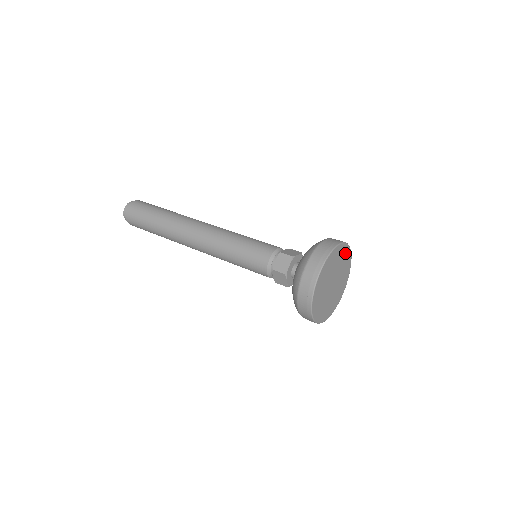
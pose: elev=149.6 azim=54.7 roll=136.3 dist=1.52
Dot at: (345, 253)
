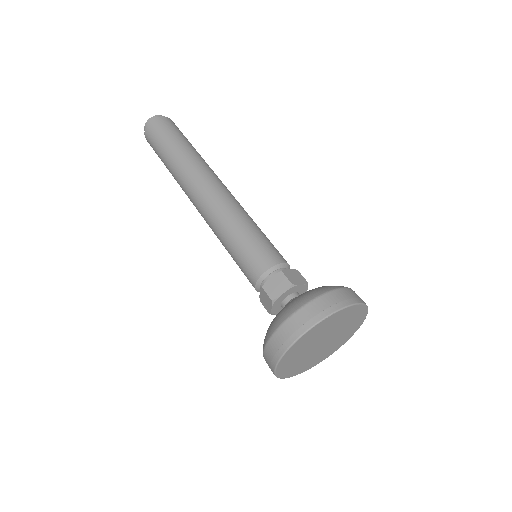
Dot at: (358, 314)
